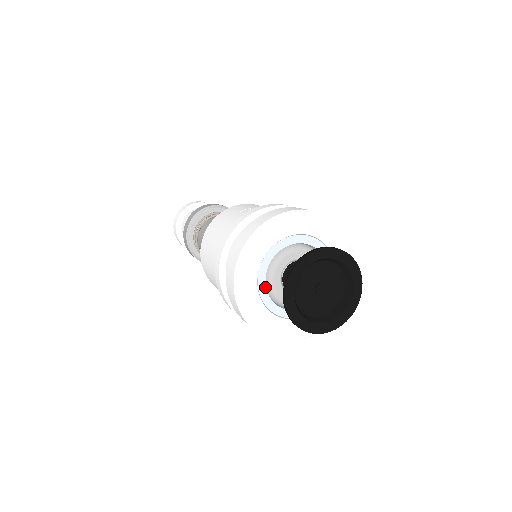
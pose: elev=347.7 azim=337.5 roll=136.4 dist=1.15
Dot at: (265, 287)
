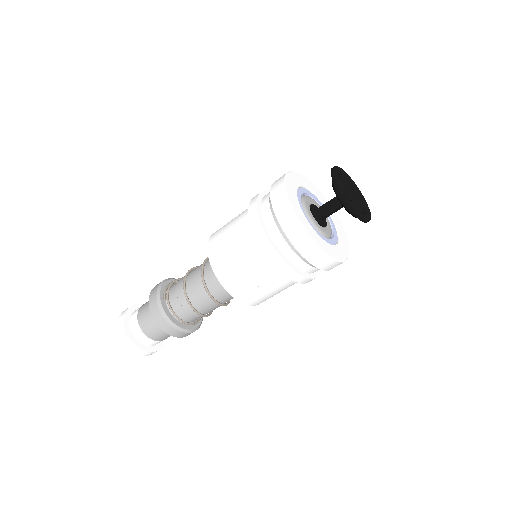
Dot at: occluded
